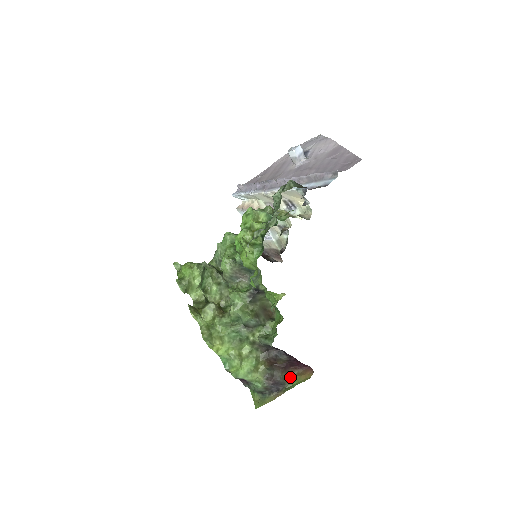
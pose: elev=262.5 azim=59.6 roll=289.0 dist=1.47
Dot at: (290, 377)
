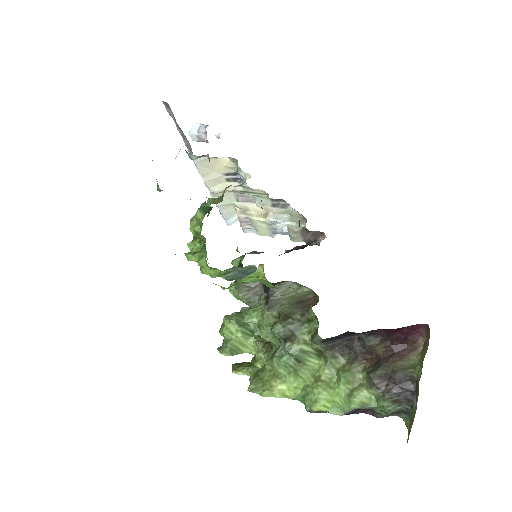
Dot at: (414, 361)
